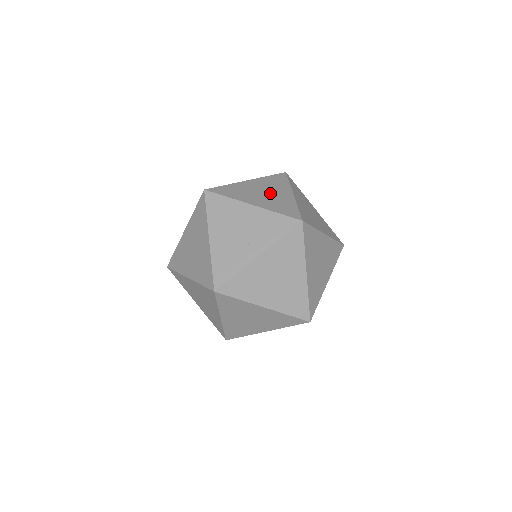
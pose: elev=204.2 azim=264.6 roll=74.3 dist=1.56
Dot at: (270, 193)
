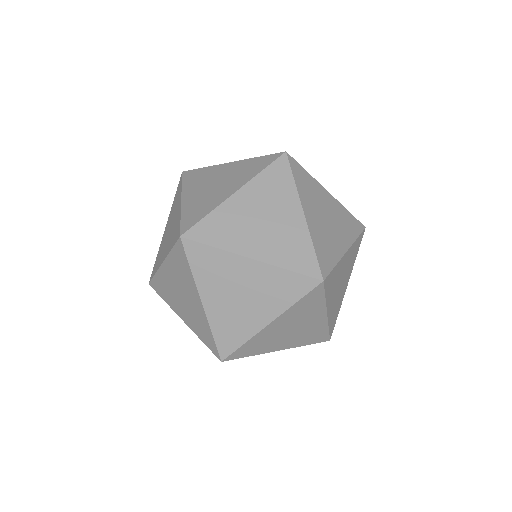
Dot at: occluded
